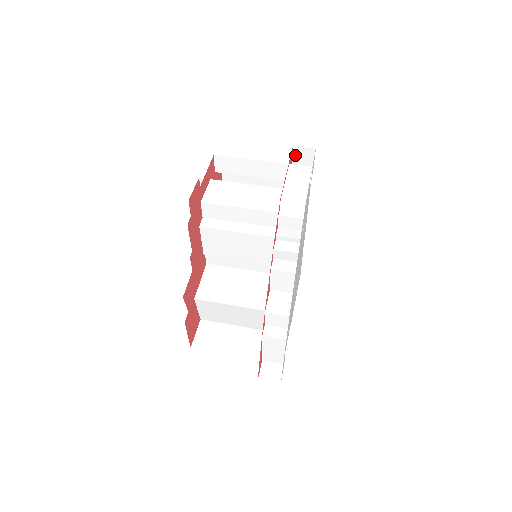
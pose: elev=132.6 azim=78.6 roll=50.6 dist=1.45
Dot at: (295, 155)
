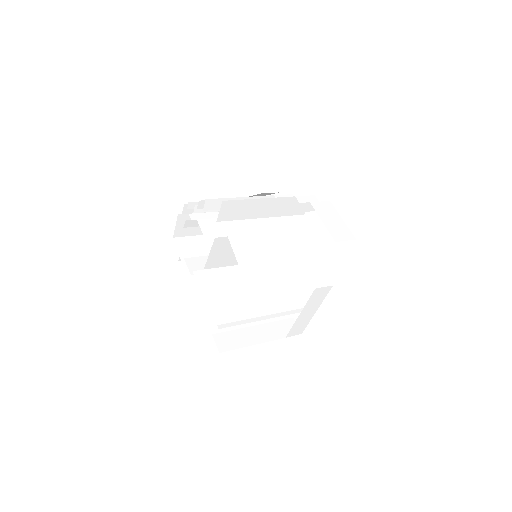
Dot at: occluded
